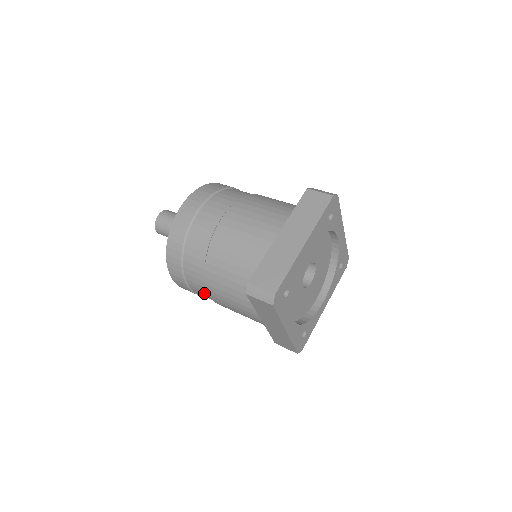
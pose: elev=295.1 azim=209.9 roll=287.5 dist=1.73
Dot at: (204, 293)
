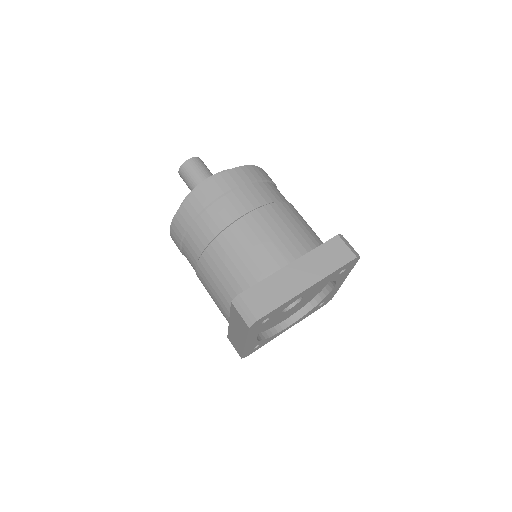
Dot at: (192, 263)
